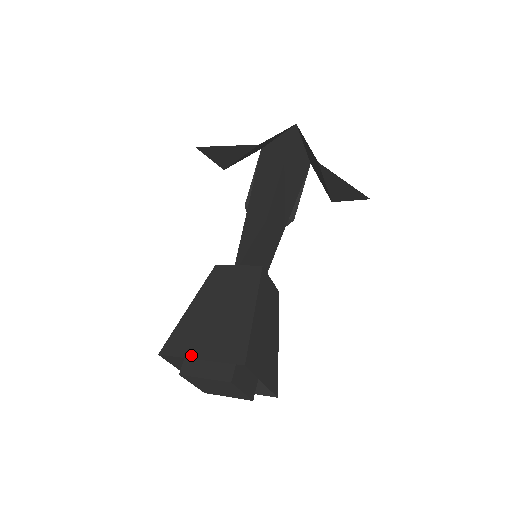
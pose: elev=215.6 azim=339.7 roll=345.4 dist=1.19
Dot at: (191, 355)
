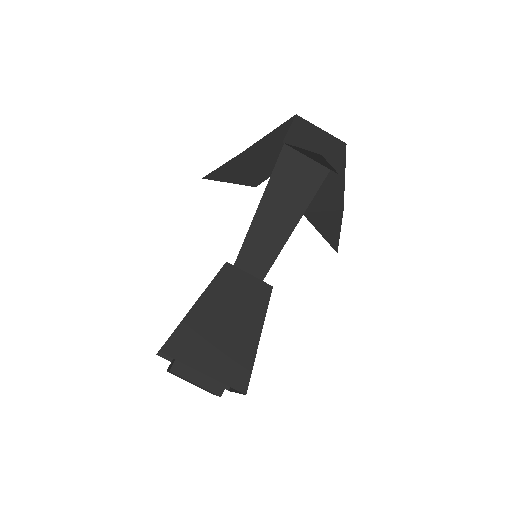
Dot at: occluded
